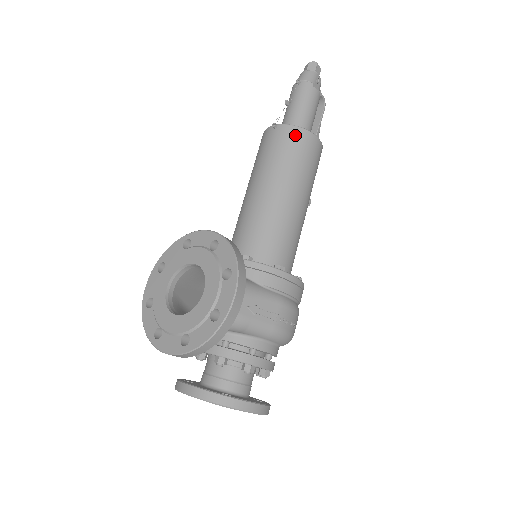
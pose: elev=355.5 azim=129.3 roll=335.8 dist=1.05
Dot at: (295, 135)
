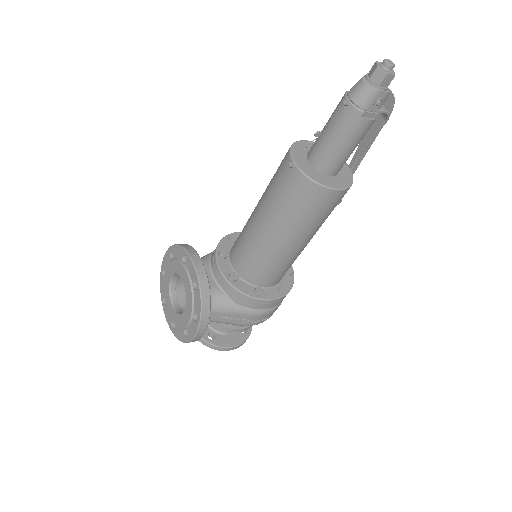
Dot at: (306, 189)
